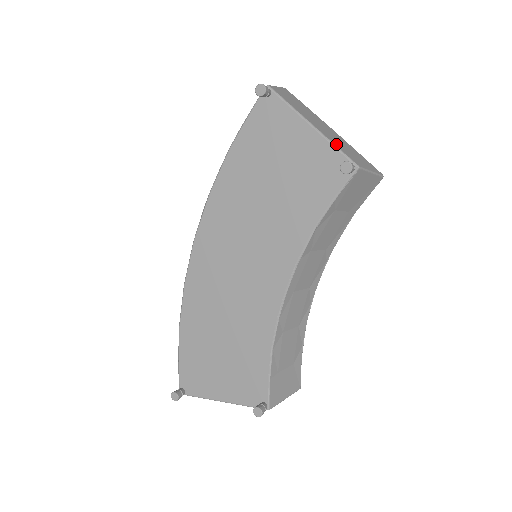
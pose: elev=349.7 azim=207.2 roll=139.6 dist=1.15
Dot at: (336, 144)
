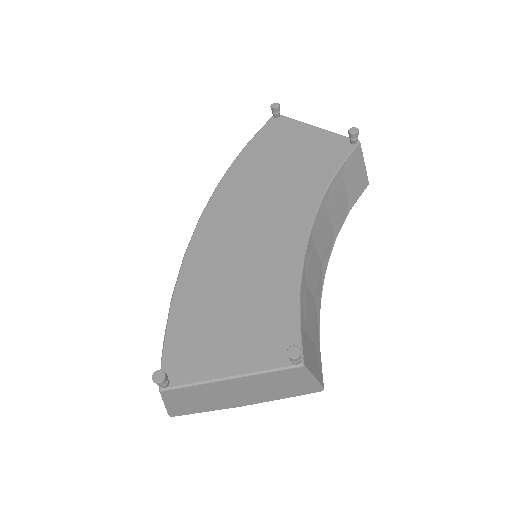
Dot at: occluded
